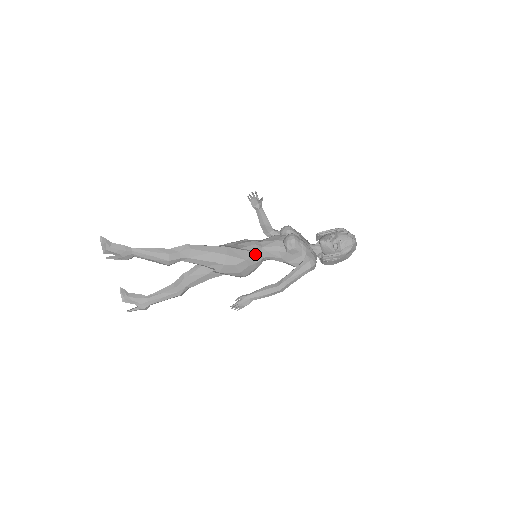
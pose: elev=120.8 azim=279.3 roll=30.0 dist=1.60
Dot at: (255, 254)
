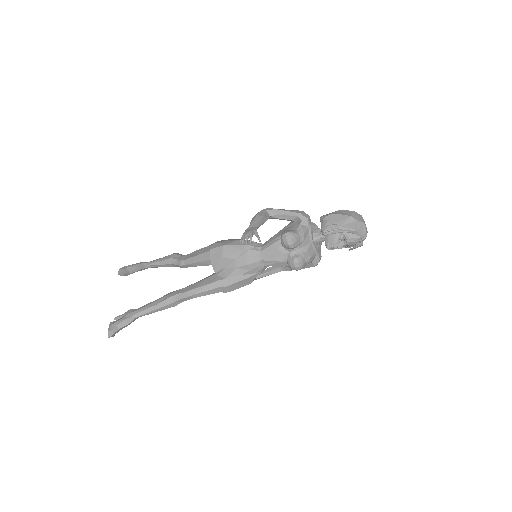
Dot at: occluded
